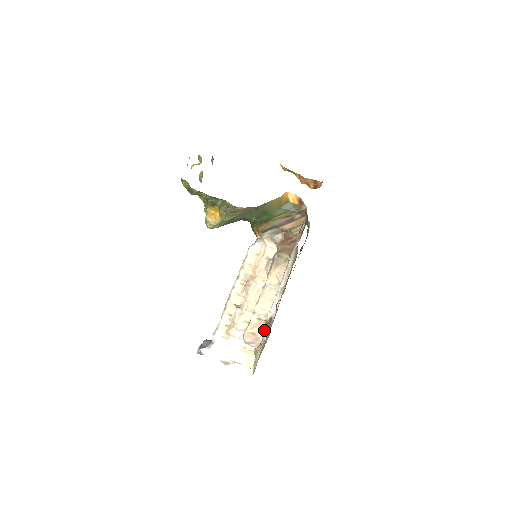
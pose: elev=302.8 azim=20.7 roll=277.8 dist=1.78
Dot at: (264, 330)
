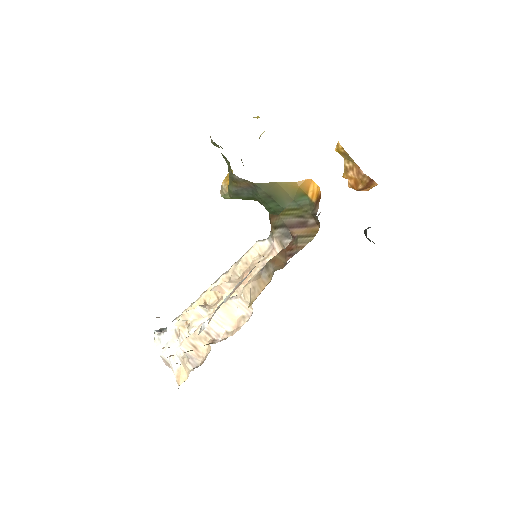
Dot at: (208, 351)
